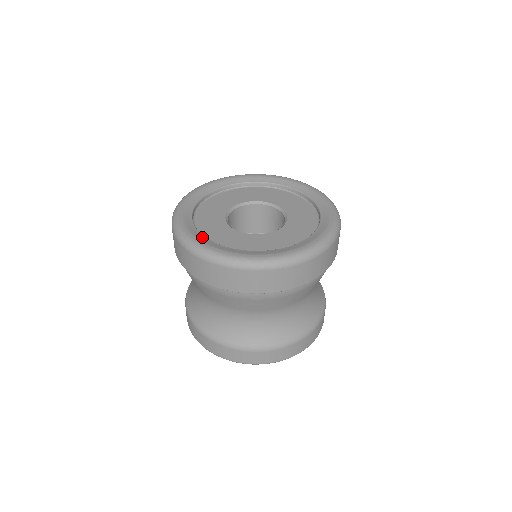
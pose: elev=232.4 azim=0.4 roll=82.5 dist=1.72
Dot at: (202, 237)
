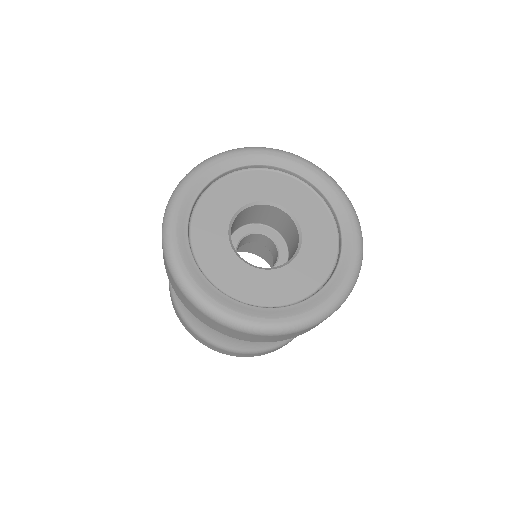
Dot at: (241, 306)
